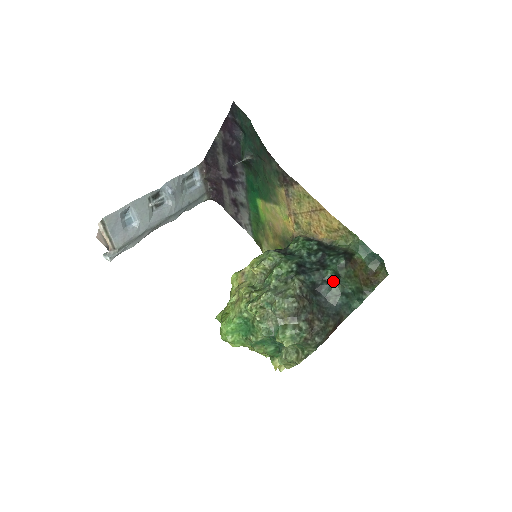
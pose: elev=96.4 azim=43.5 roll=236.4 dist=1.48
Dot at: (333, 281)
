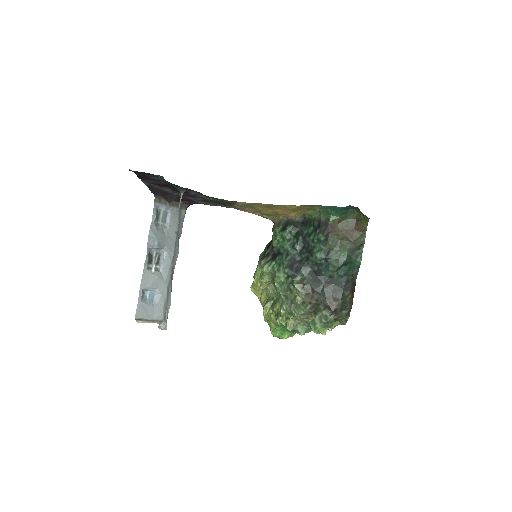
Dot at: (325, 262)
